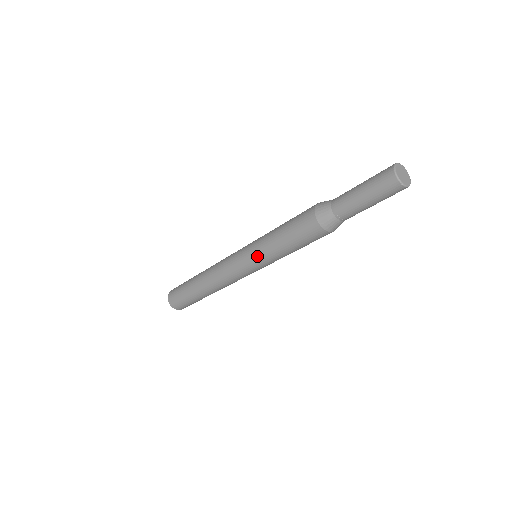
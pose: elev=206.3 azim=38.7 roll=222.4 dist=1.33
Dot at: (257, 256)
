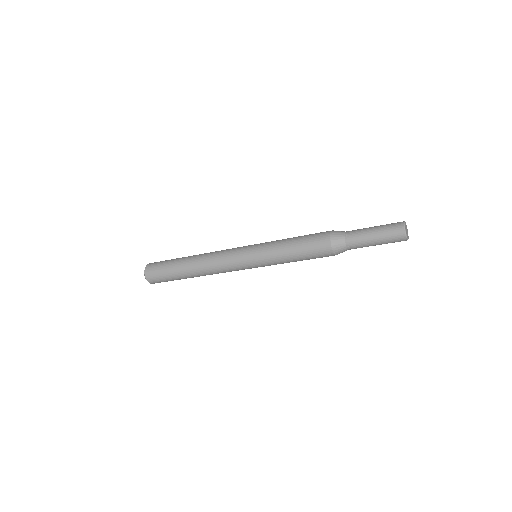
Dot at: (266, 264)
